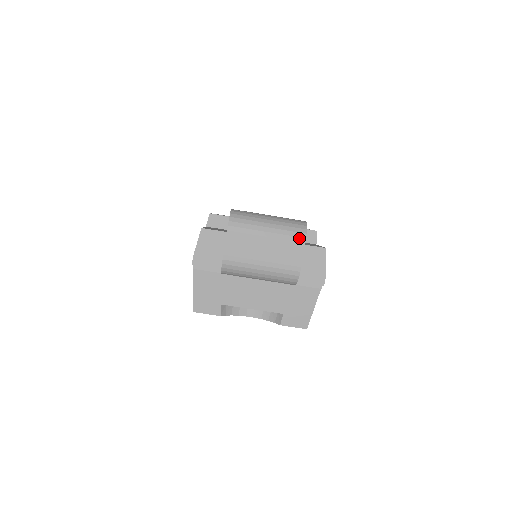
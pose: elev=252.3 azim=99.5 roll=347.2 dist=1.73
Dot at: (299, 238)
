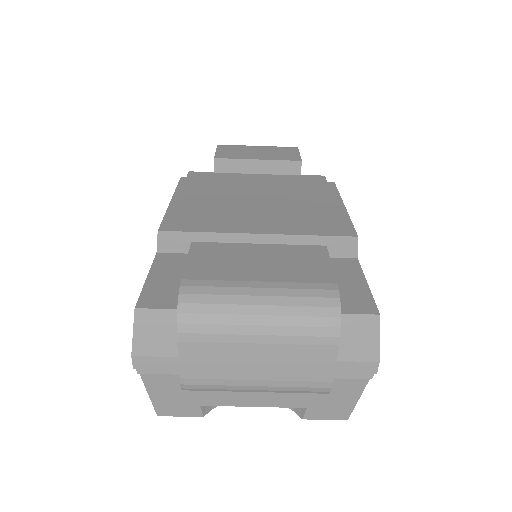
Dot at: (325, 338)
